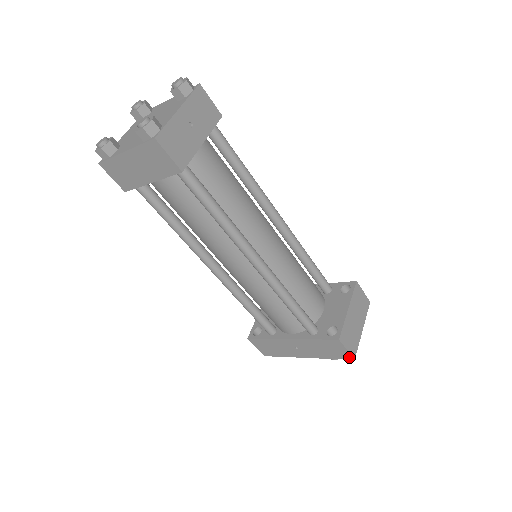
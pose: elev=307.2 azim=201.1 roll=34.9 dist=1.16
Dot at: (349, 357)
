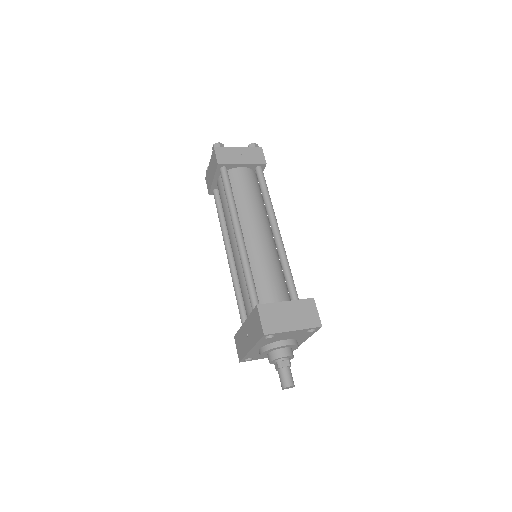
Dot at: (262, 332)
